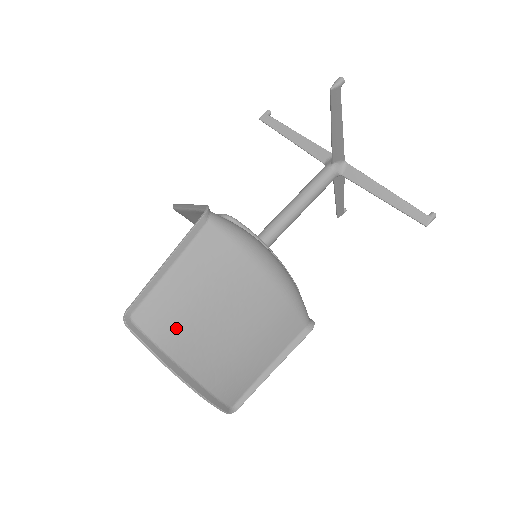
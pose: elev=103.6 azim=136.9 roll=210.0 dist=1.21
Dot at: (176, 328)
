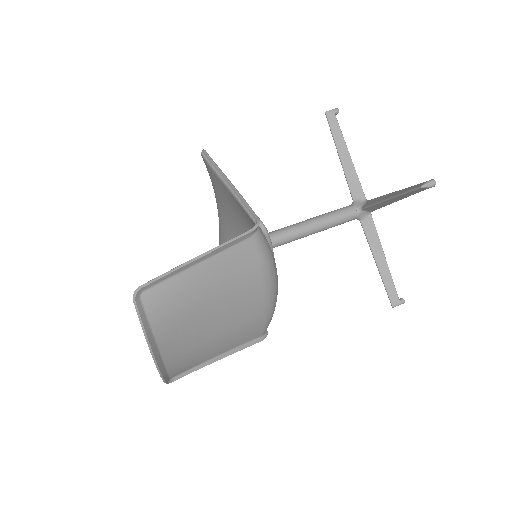
Dot at: (173, 316)
